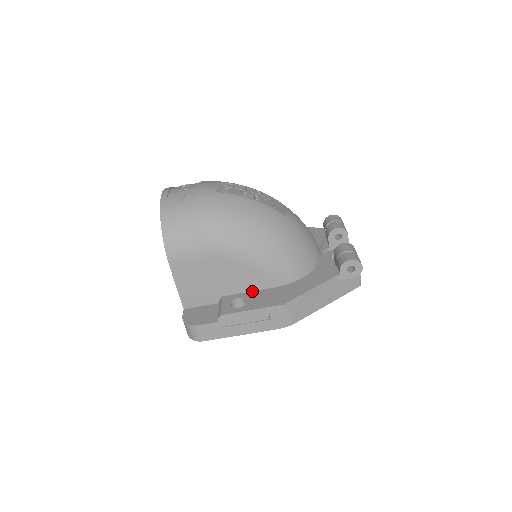
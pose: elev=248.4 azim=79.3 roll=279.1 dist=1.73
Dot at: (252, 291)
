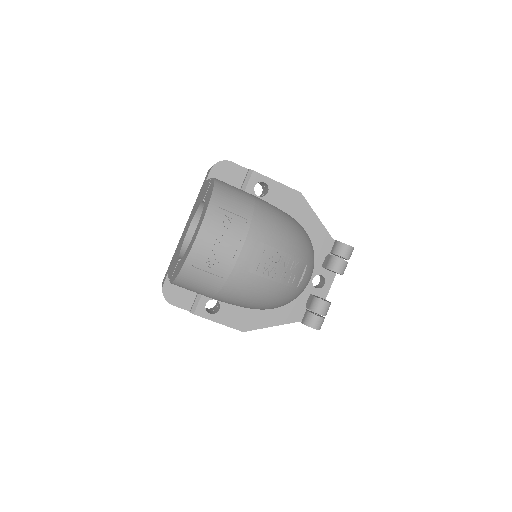
Dot at: occluded
